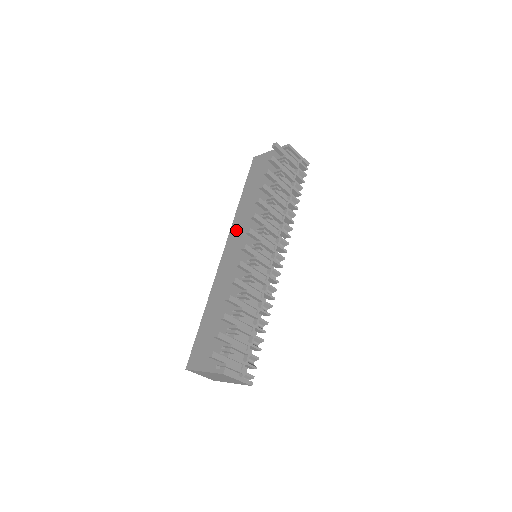
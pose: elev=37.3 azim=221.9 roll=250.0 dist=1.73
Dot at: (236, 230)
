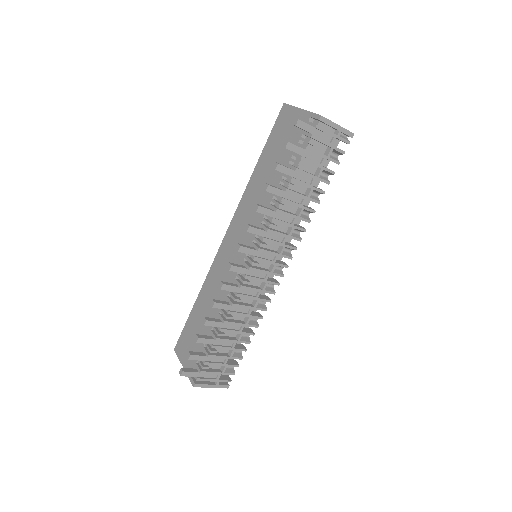
Dot at: (240, 215)
